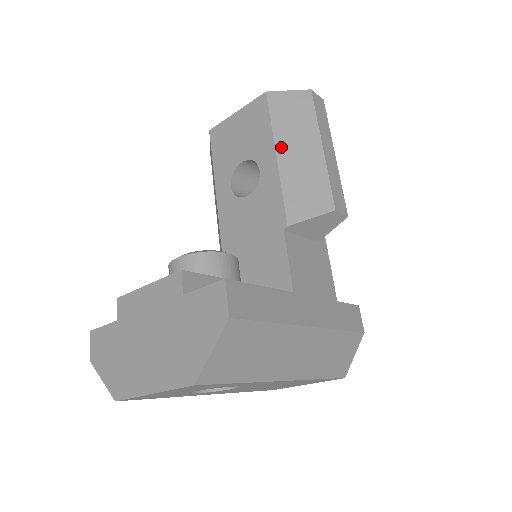
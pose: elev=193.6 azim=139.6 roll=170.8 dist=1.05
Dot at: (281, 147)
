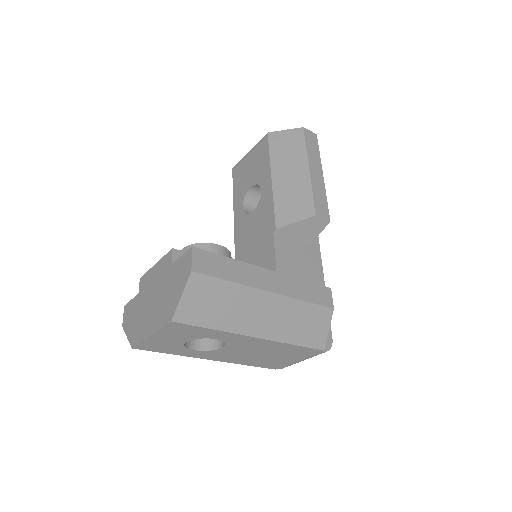
Dot at: (276, 171)
